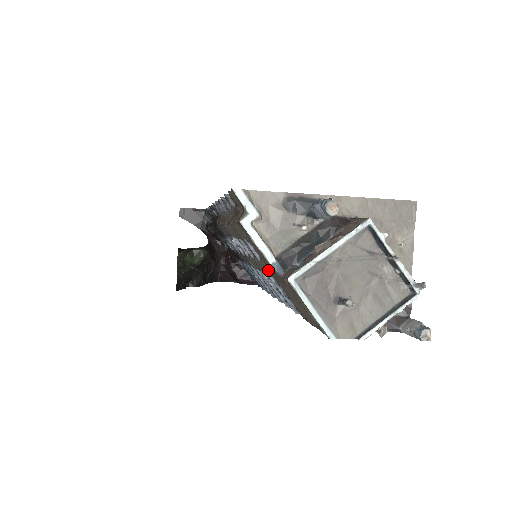
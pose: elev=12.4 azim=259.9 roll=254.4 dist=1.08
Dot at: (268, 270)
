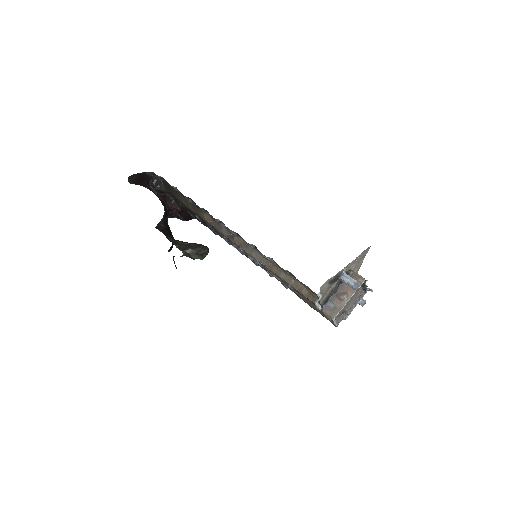
Dot at: (299, 295)
